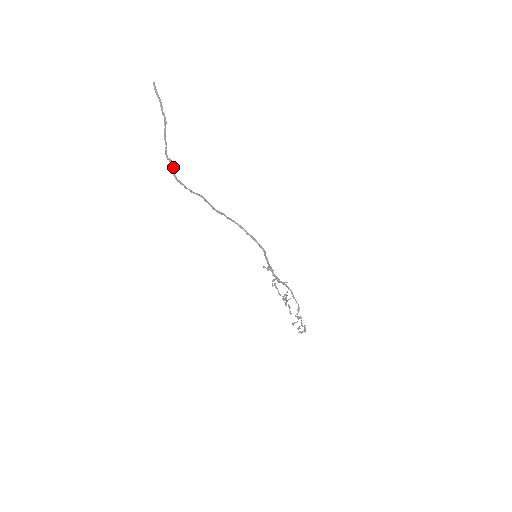
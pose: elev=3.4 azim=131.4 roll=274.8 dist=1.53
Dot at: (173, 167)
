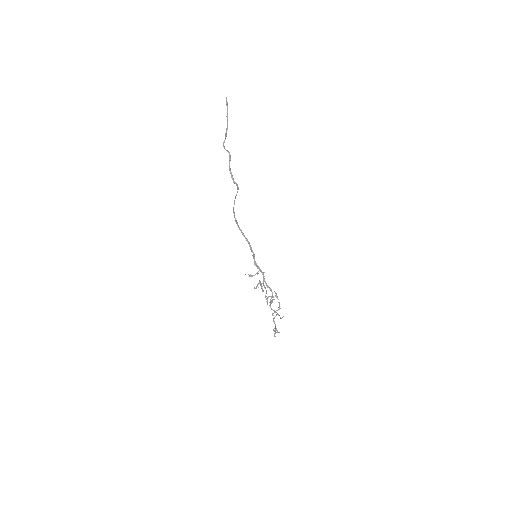
Dot at: (230, 156)
